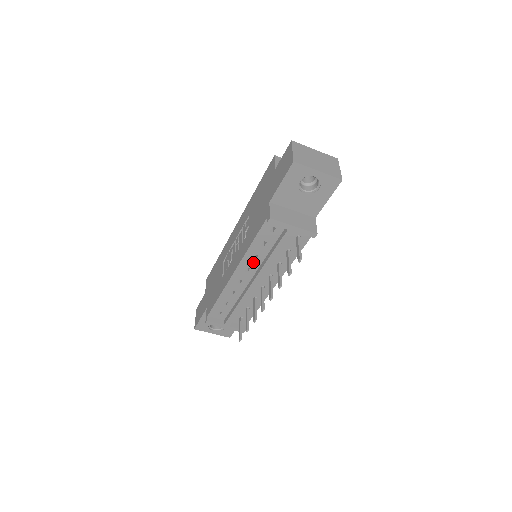
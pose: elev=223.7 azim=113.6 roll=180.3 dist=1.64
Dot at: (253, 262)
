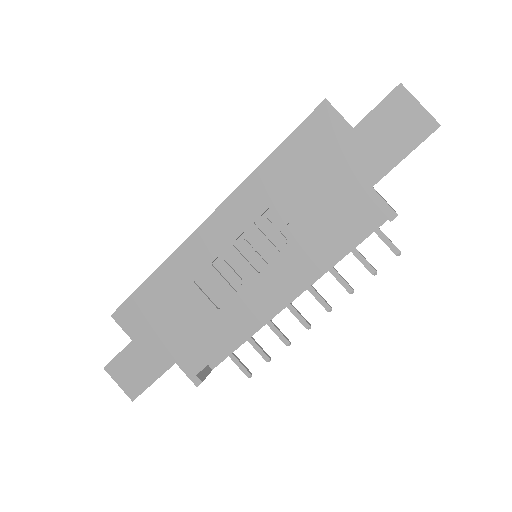
Dot at: occluded
